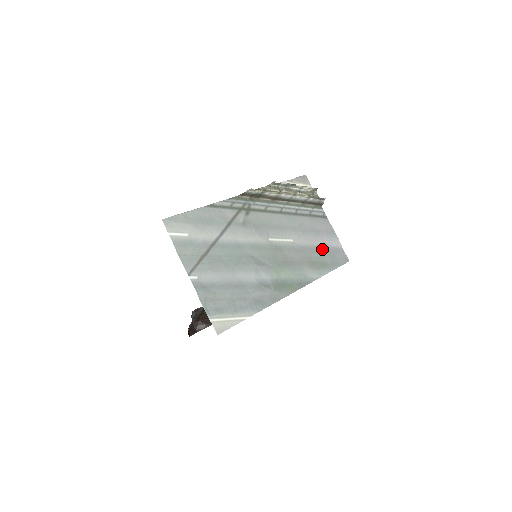
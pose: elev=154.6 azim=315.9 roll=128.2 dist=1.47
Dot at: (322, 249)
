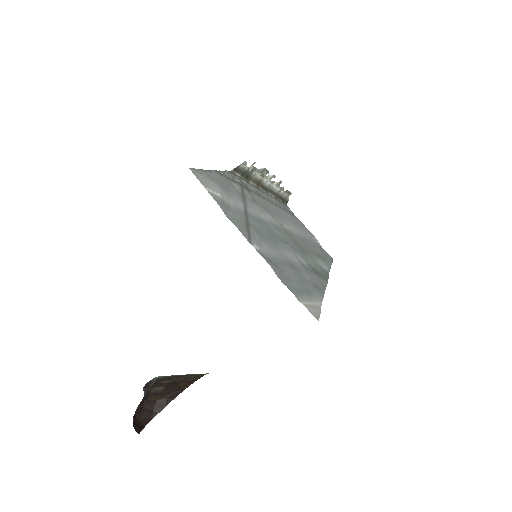
Dot at: (313, 243)
